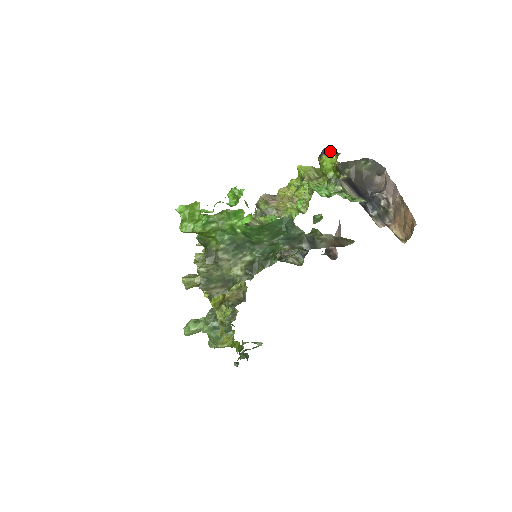
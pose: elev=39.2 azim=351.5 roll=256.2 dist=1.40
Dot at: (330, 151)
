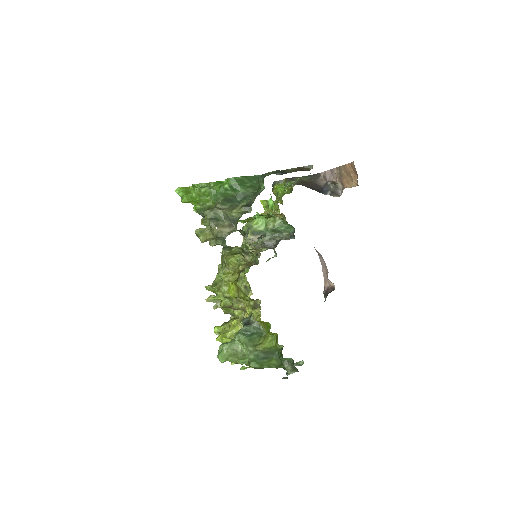
Dot at: (278, 182)
